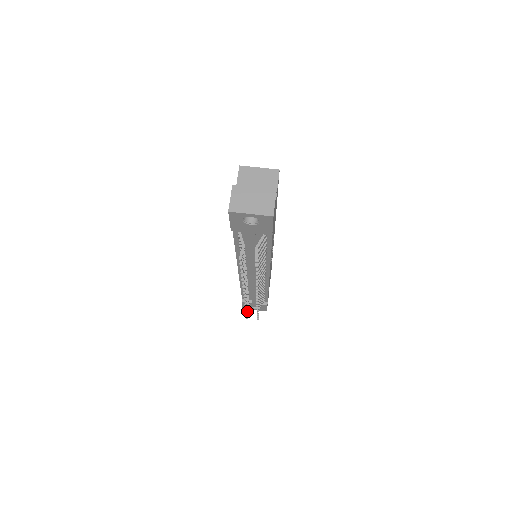
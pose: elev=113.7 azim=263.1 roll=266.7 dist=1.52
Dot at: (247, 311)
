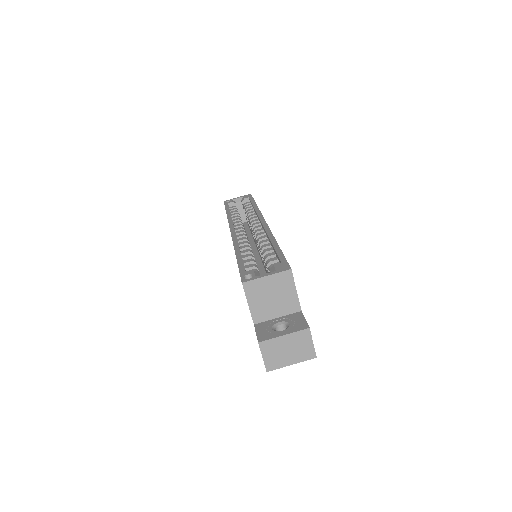
Dot at: occluded
